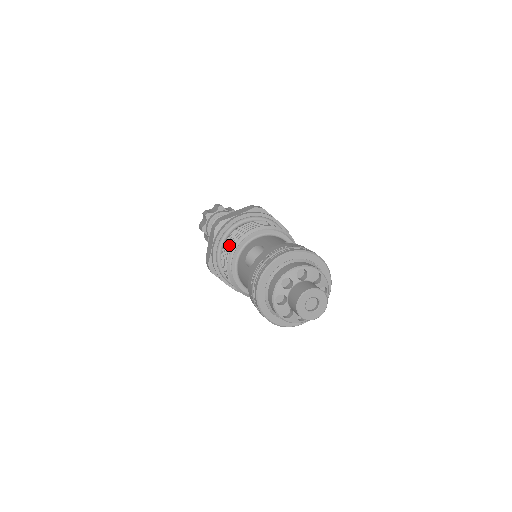
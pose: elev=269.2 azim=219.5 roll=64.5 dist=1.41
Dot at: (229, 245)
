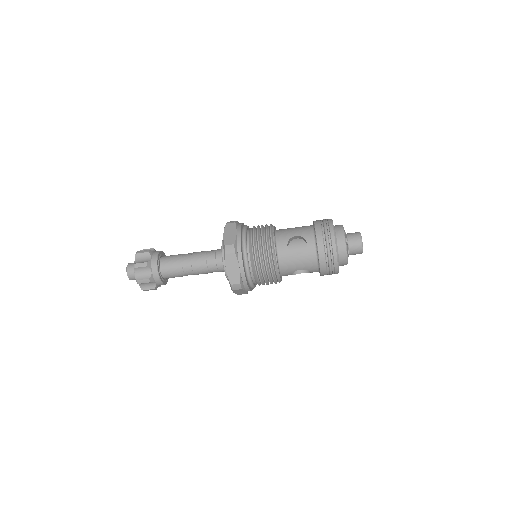
Dot at: (264, 254)
